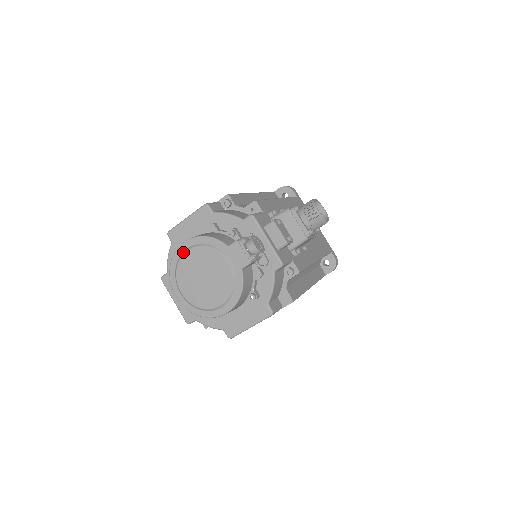
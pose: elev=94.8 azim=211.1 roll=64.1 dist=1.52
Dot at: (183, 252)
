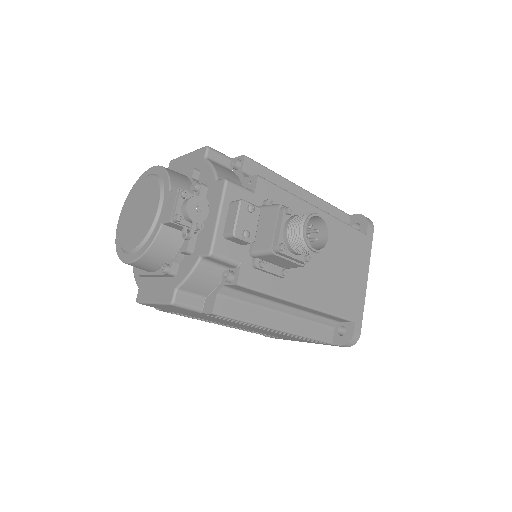
Dot at: (146, 176)
